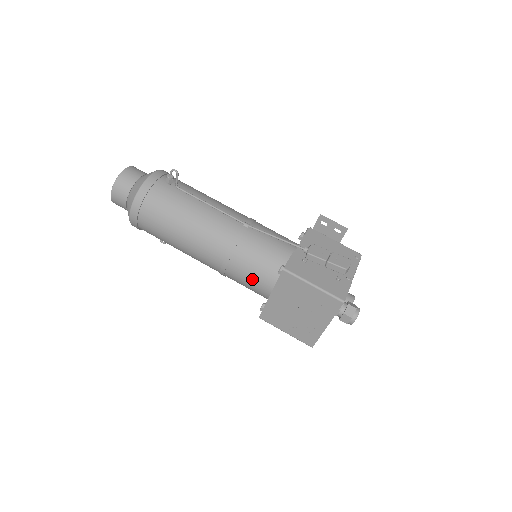
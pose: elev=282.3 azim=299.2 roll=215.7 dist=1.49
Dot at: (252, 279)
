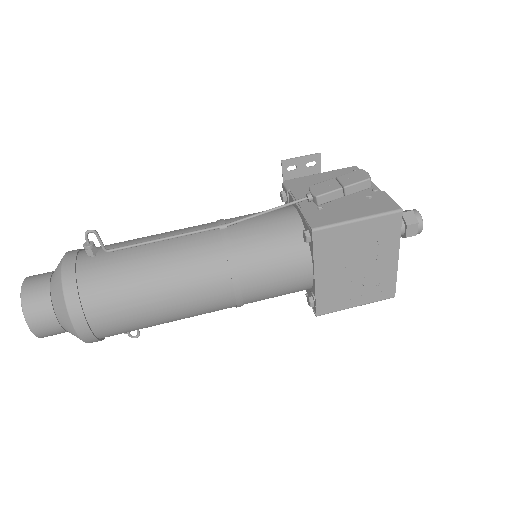
Dot at: (280, 278)
